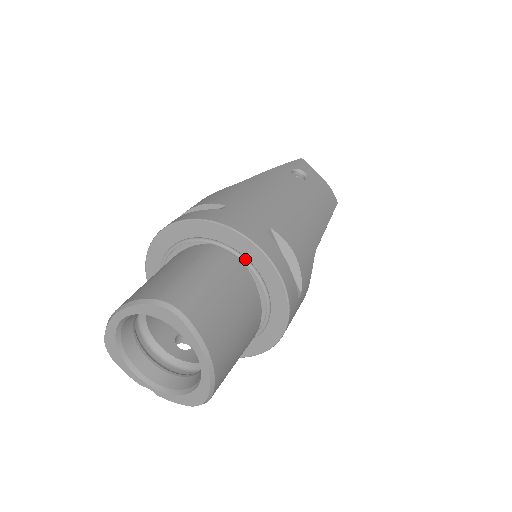
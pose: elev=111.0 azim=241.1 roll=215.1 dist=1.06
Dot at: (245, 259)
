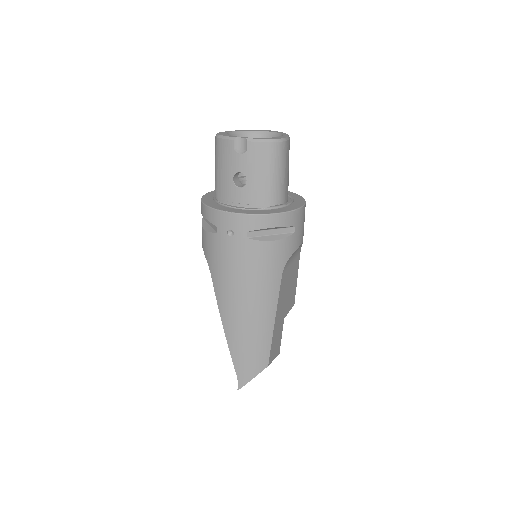
Dot at: occluded
